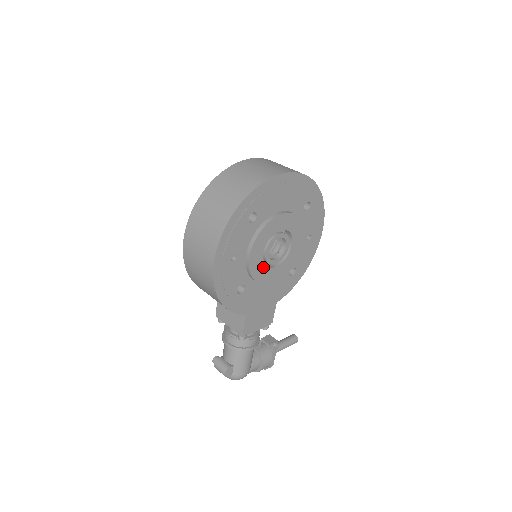
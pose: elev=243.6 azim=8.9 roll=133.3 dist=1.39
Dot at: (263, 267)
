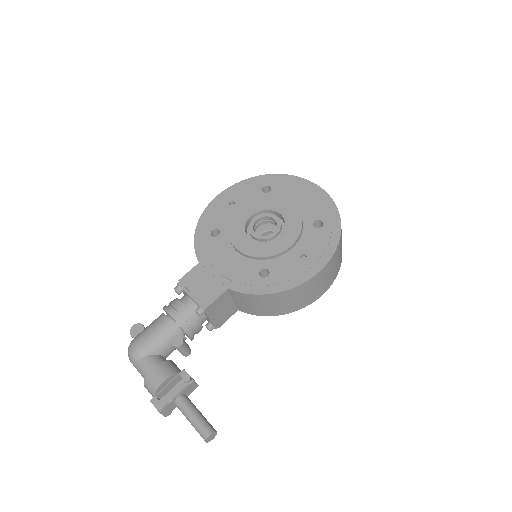
Dot at: (243, 228)
